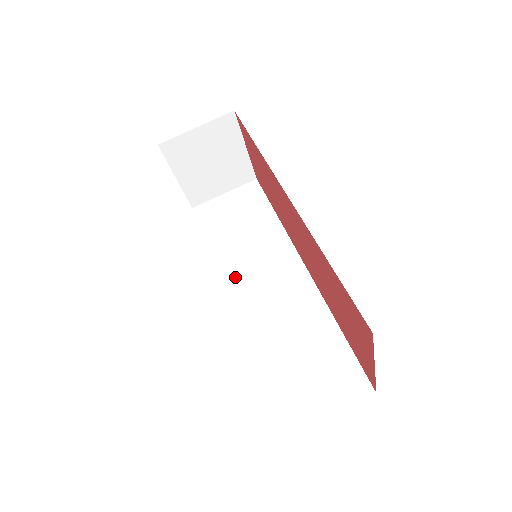
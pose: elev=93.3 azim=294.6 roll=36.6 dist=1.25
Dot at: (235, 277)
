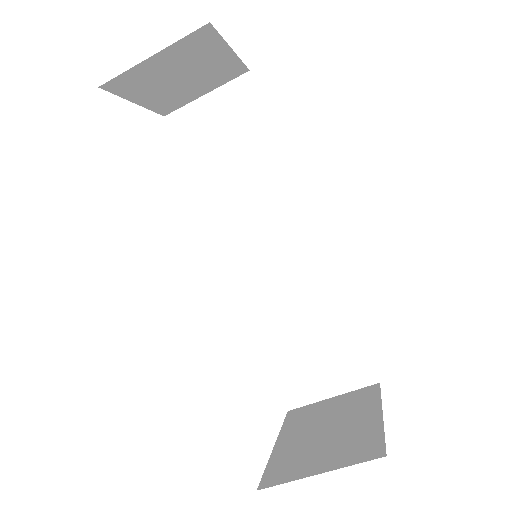
Dot at: (231, 233)
